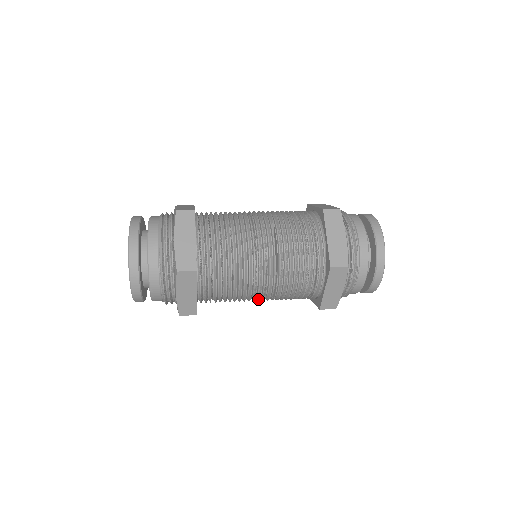
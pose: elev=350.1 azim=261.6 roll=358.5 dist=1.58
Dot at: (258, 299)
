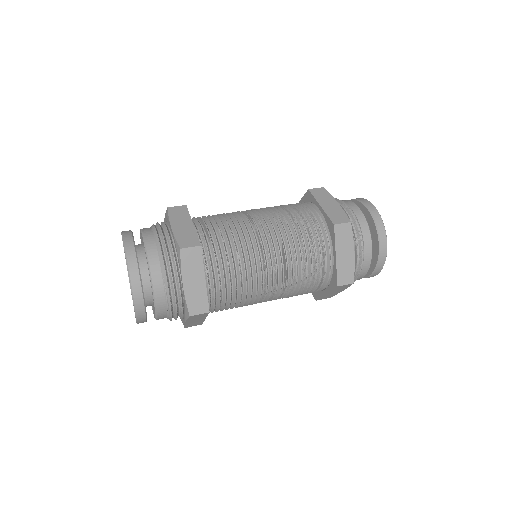
Dot at: occluded
